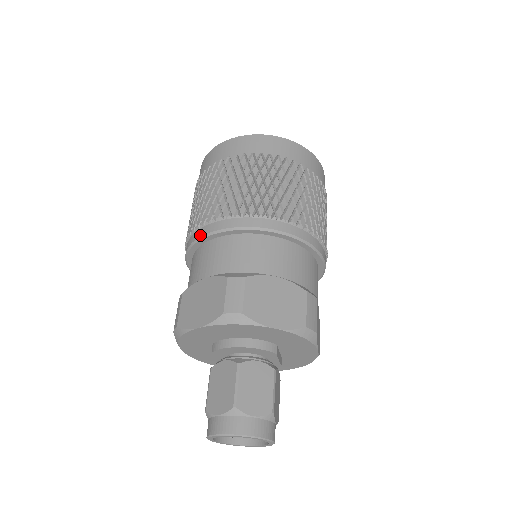
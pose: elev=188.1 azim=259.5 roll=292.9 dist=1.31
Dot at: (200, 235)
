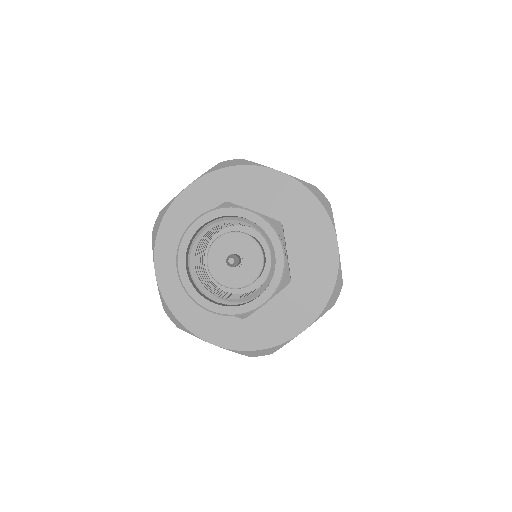
Dot at: occluded
